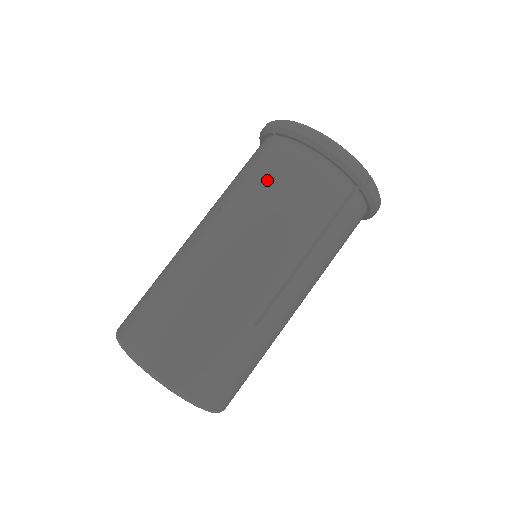
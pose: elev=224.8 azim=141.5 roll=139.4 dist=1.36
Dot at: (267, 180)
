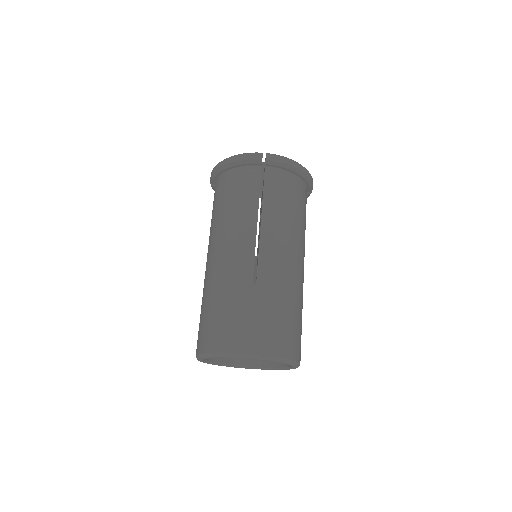
Dot at: (215, 207)
